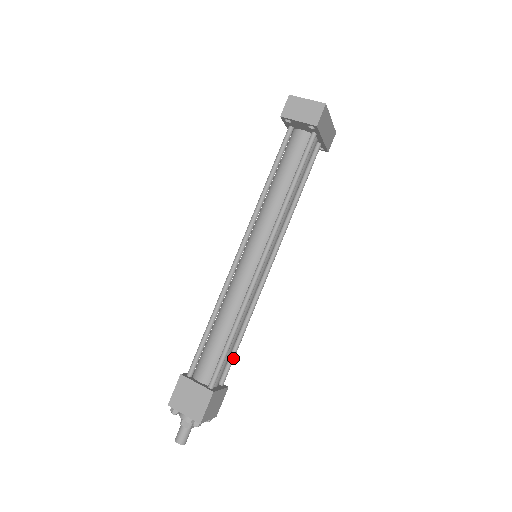
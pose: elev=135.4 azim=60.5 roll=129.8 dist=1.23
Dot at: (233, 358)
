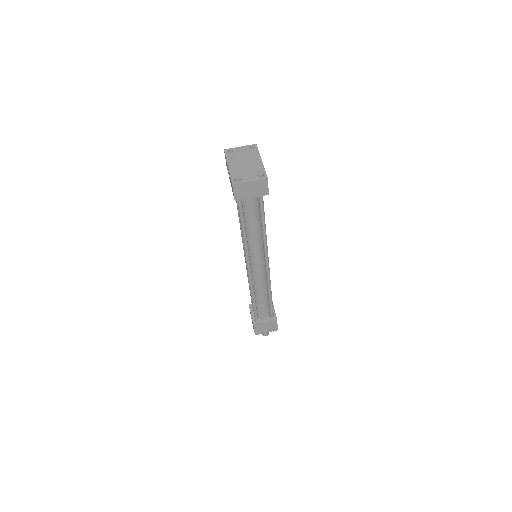
Dot at: occluded
